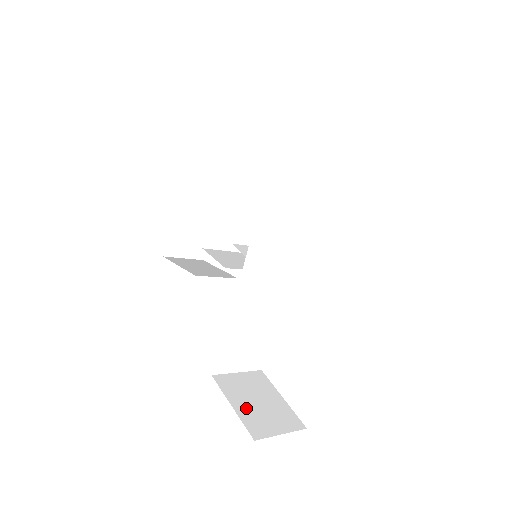
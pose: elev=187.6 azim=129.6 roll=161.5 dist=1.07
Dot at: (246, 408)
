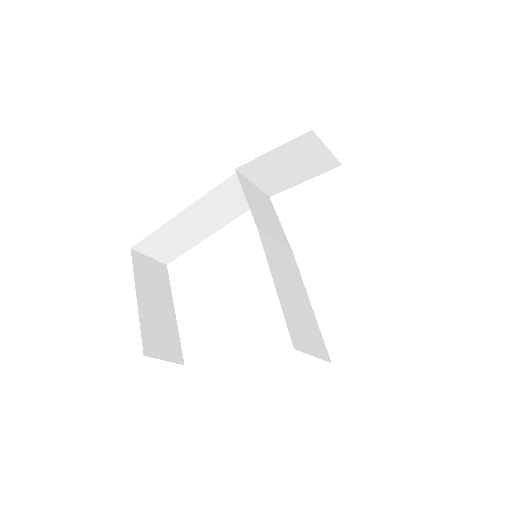
Dot at: occluded
